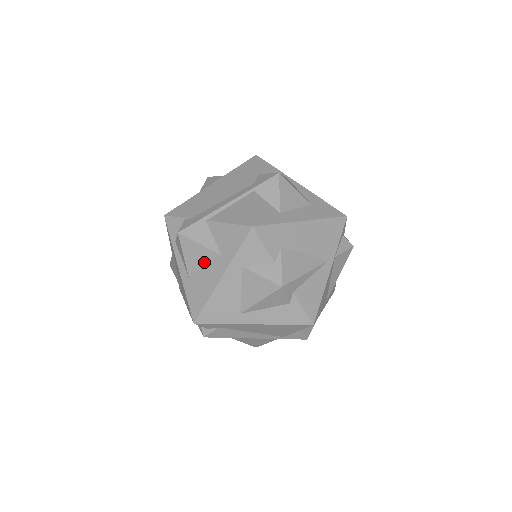
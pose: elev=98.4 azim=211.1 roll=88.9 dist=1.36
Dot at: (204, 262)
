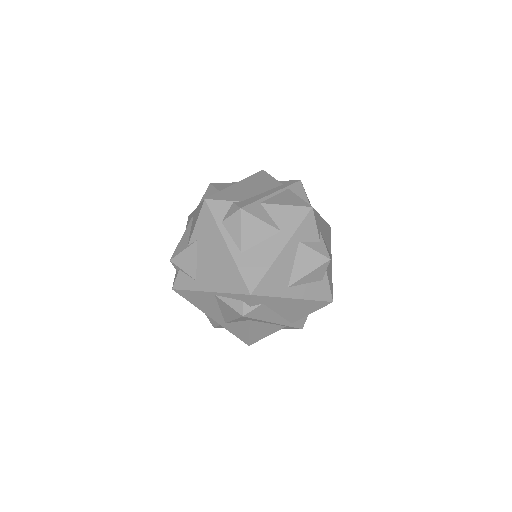
Dot at: (262, 237)
